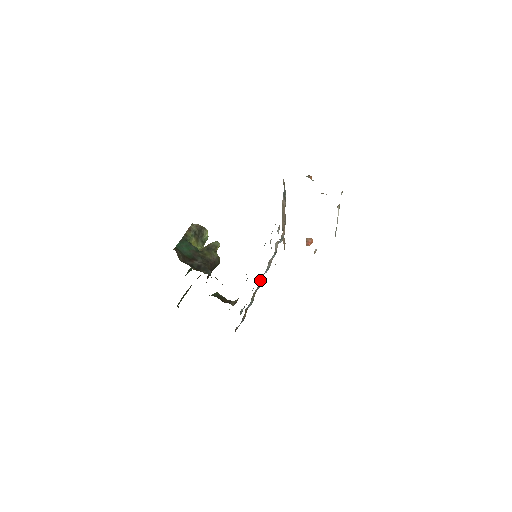
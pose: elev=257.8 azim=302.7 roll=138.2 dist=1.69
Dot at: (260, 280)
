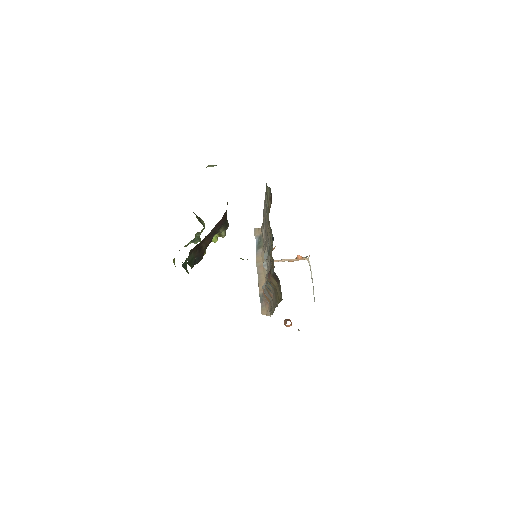
Dot at: occluded
